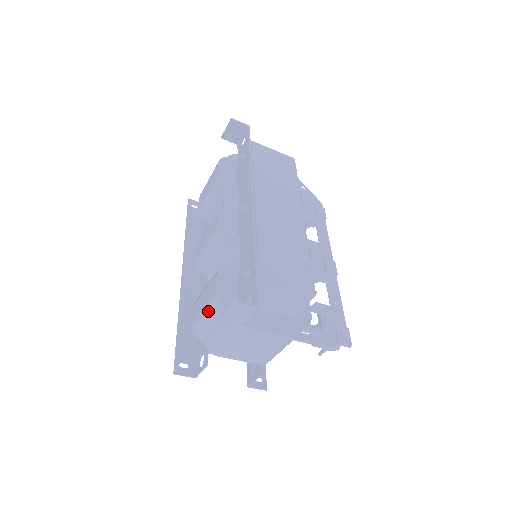
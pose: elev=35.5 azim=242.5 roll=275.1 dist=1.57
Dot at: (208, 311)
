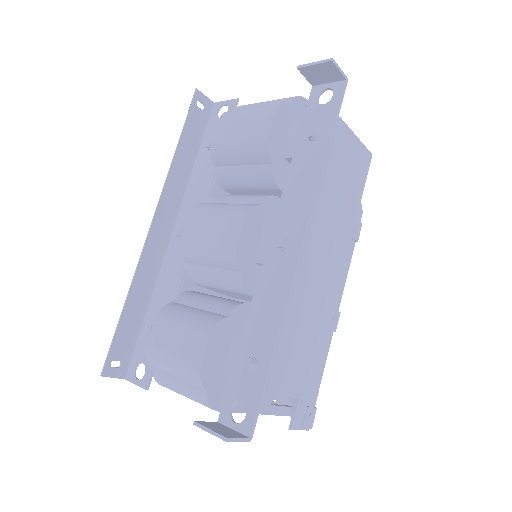
Dot at: (178, 367)
